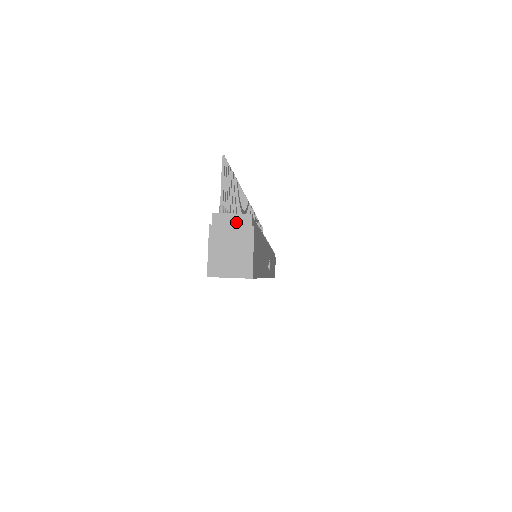
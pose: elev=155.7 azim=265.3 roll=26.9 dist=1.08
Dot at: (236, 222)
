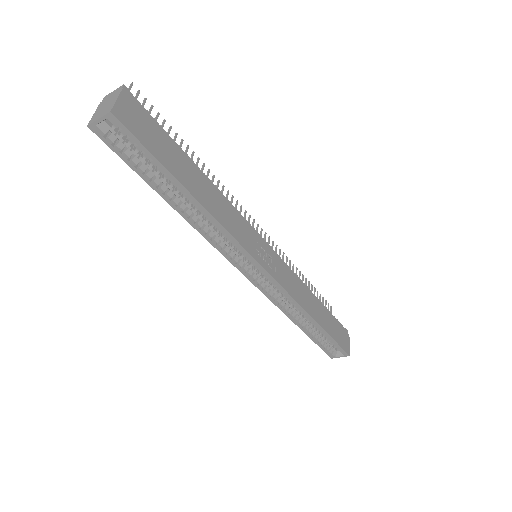
Dot at: (114, 93)
